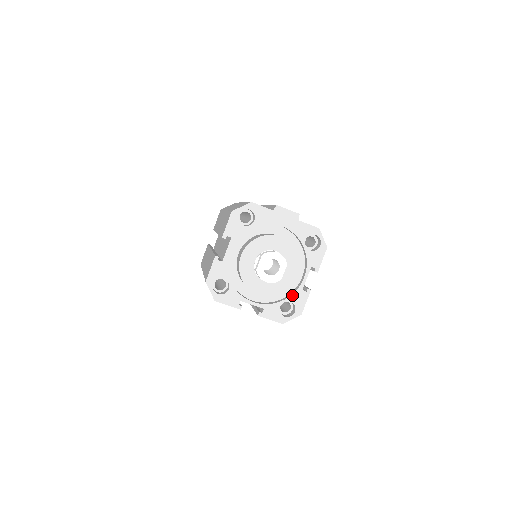
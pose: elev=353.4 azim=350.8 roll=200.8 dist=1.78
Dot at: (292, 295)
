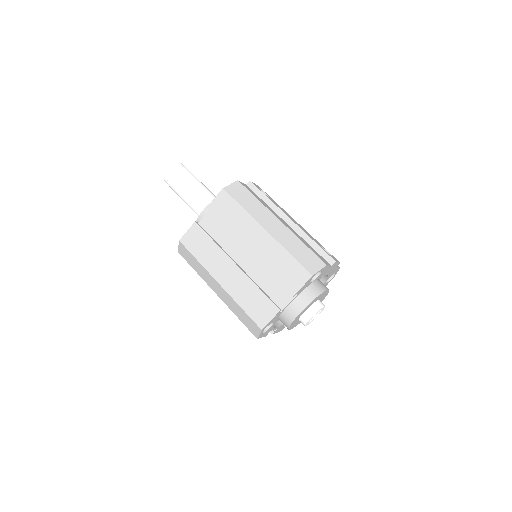
Dot at: occluded
